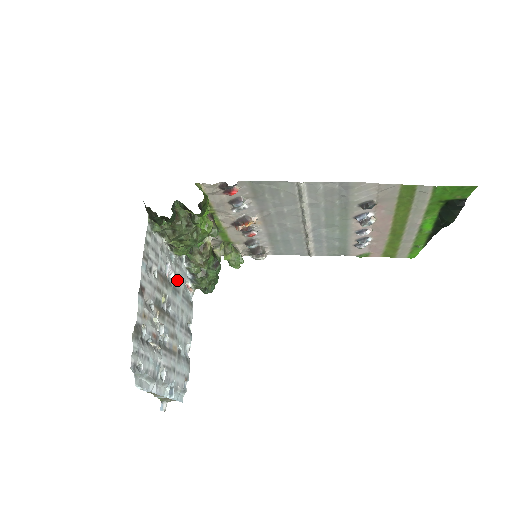
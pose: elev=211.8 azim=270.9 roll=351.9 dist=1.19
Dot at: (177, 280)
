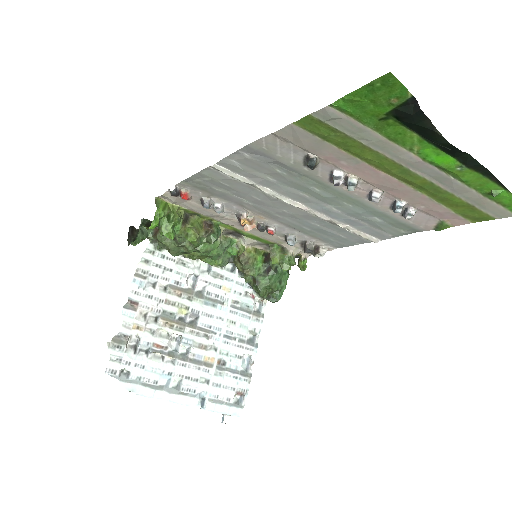
Dot at: (218, 291)
